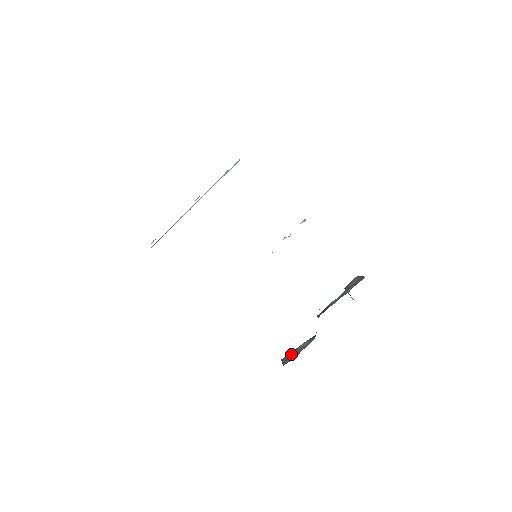
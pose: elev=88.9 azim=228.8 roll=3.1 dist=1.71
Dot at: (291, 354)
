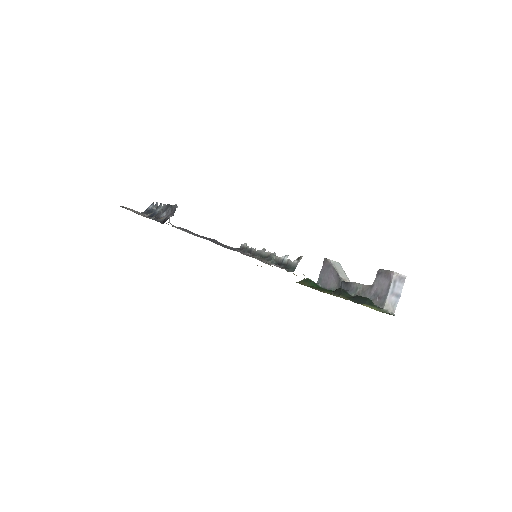
Dot at: (327, 271)
